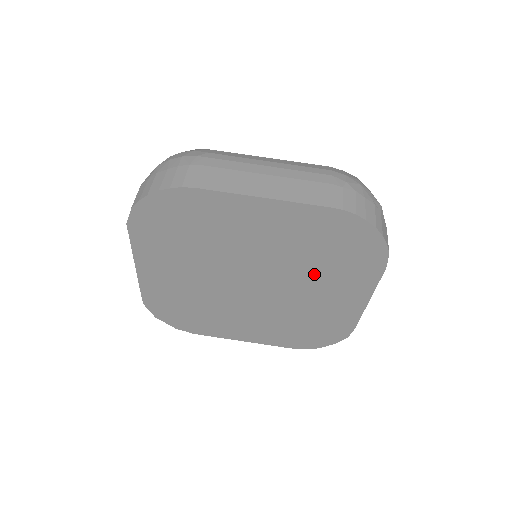
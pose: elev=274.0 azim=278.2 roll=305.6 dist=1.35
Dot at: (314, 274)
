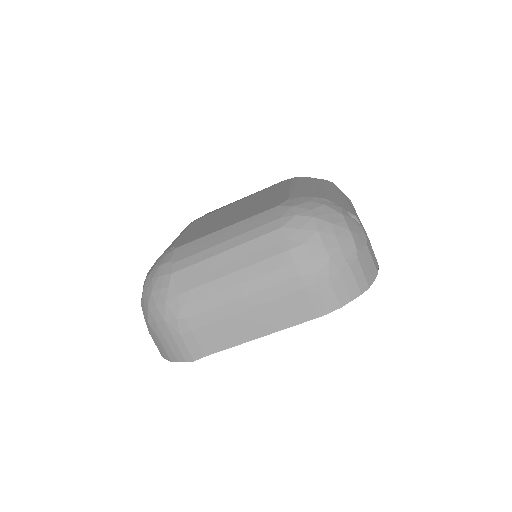
Dot at: occluded
